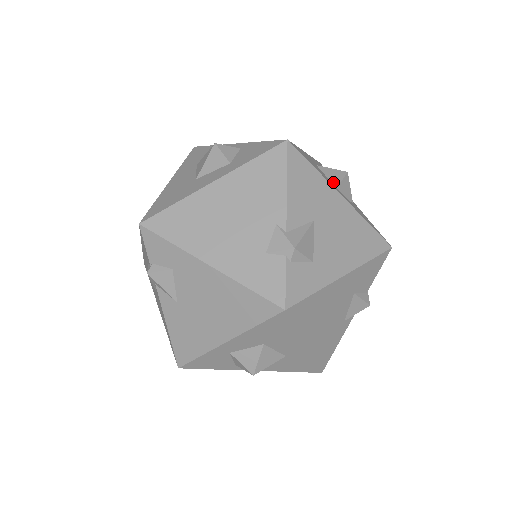
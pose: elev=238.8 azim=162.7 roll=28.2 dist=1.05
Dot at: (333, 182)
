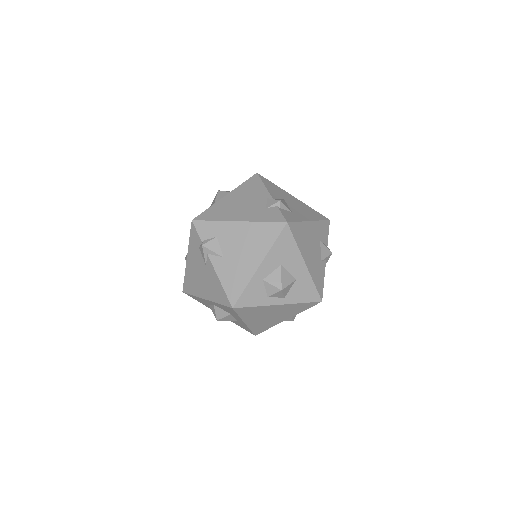
Dot at: occluded
